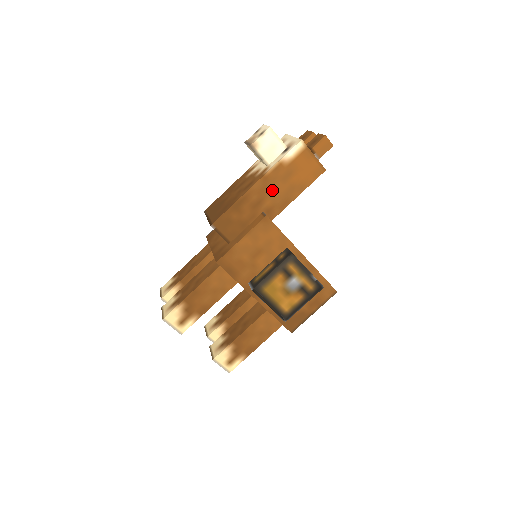
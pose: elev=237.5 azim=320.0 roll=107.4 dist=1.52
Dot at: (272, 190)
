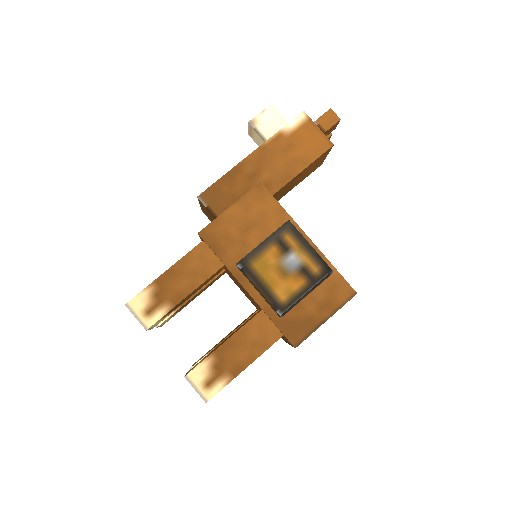
Dot at: (270, 162)
